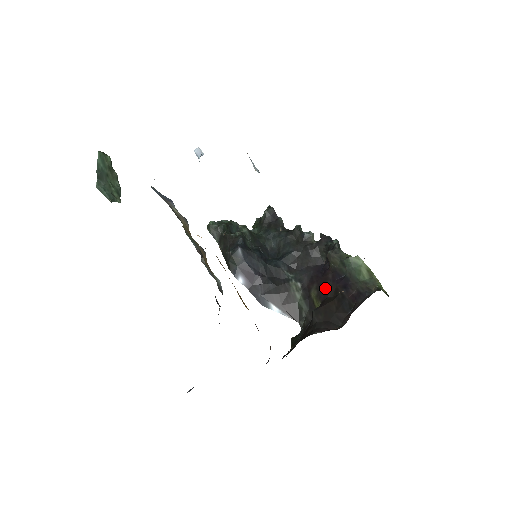
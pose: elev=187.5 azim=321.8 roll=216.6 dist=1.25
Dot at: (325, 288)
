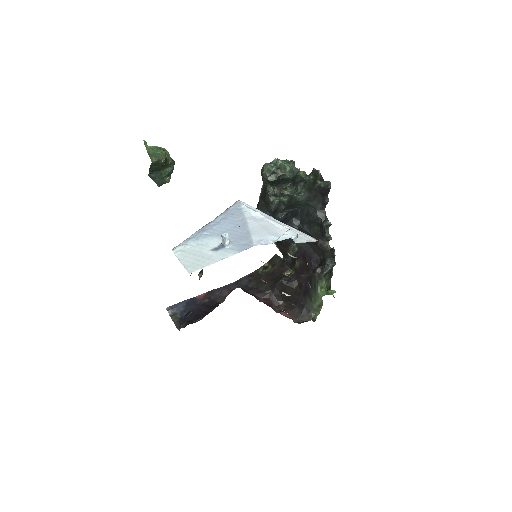
Dot at: (302, 273)
